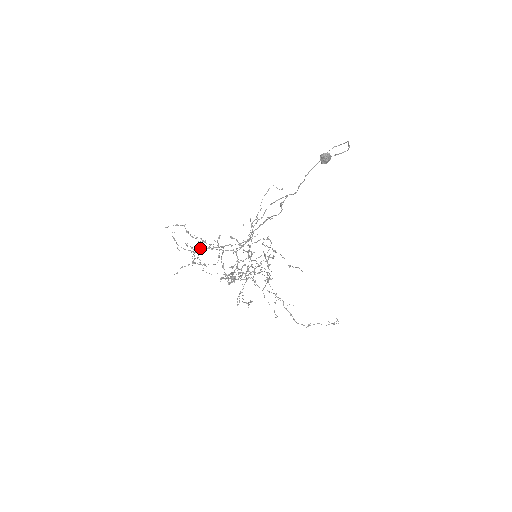
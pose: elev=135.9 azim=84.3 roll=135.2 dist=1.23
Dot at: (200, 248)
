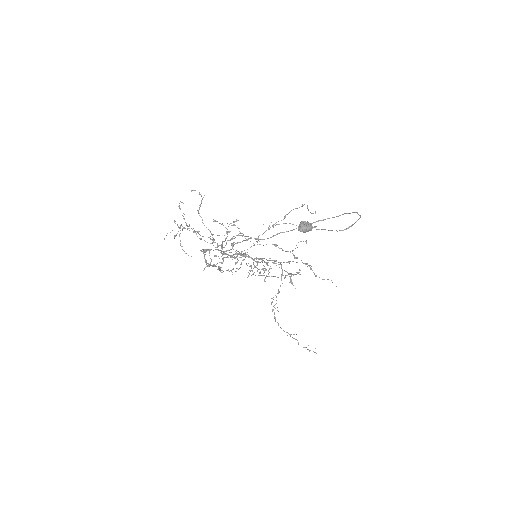
Dot at: occluded
